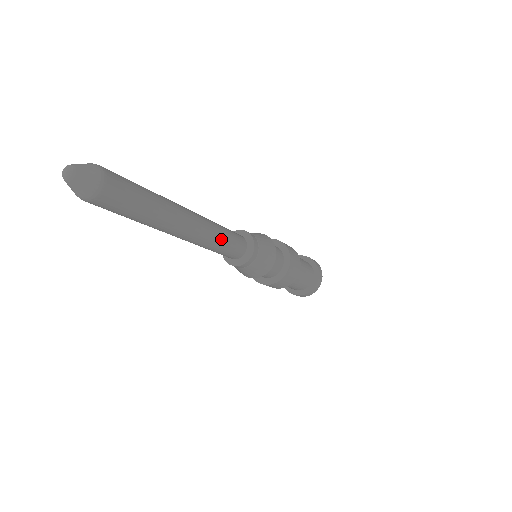
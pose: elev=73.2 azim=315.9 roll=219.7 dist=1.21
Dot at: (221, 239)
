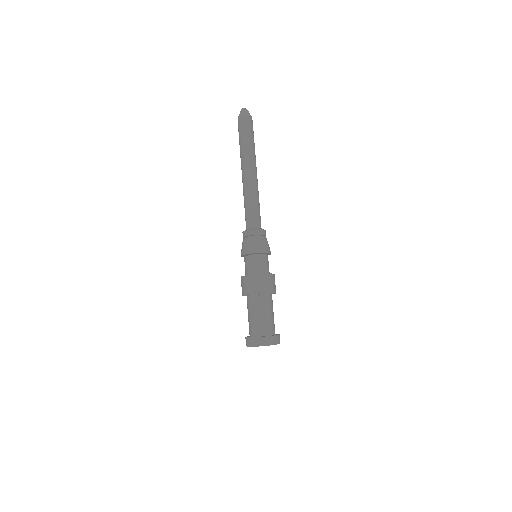
Dot at: (255, 199)
